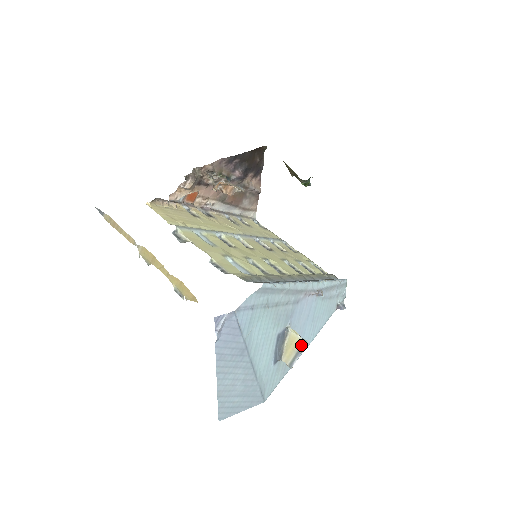
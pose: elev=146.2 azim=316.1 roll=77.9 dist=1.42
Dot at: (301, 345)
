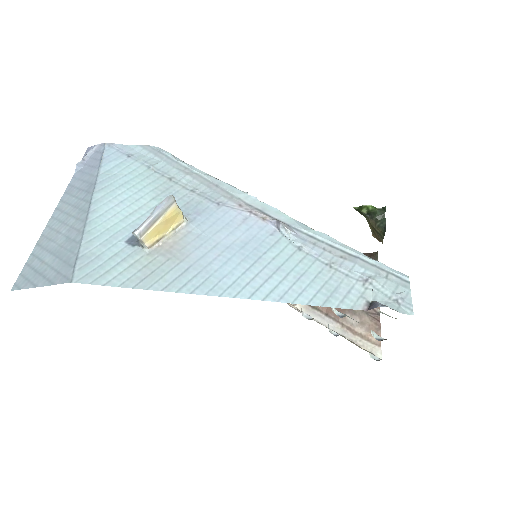
Dot at: (164, 203)
